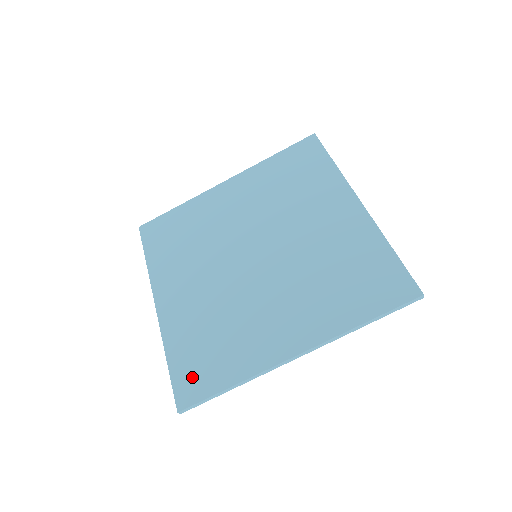
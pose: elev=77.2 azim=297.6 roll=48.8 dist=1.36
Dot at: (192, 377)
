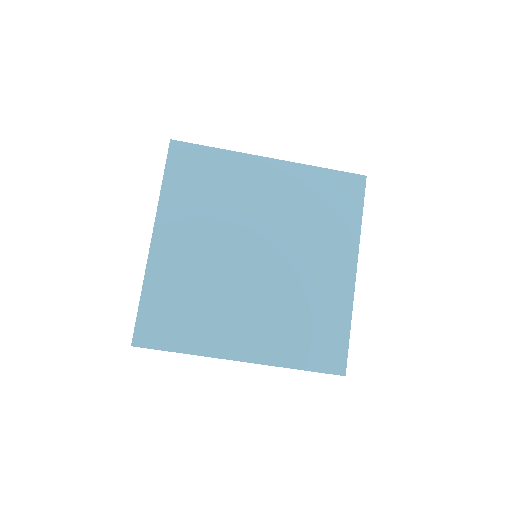
Dot at: (155, 326)
